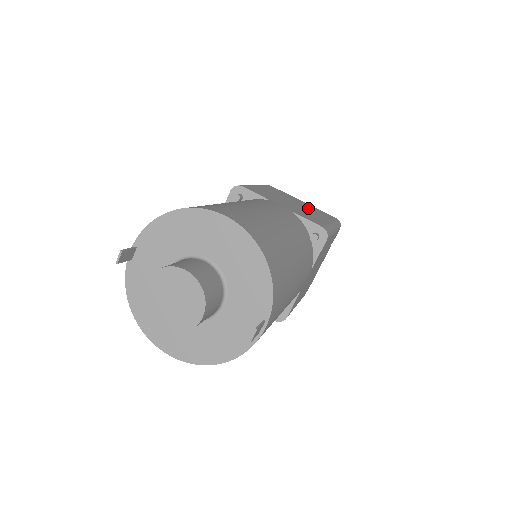
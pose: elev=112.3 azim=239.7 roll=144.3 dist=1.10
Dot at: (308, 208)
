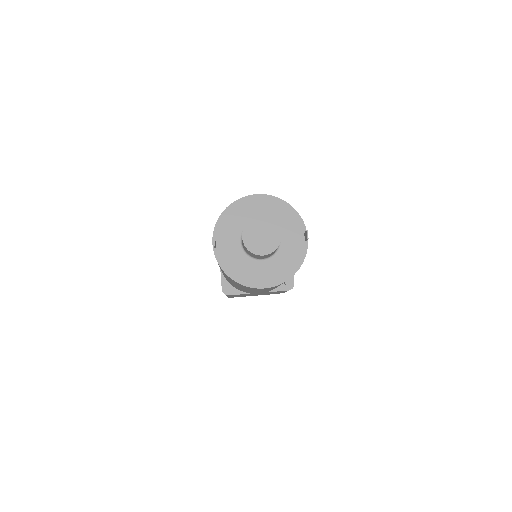
Dot at: occluded
